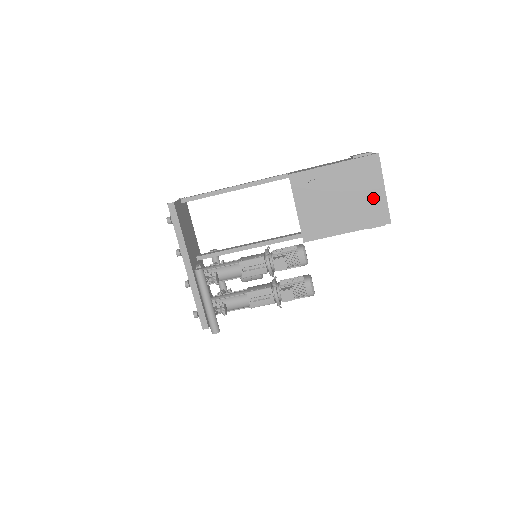
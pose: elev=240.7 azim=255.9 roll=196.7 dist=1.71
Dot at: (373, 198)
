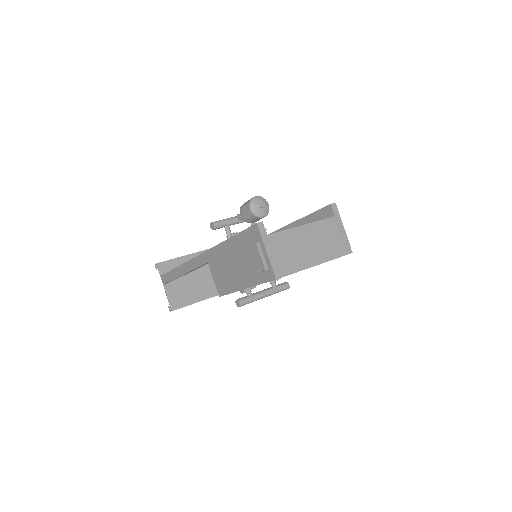
Dot at: occluded
